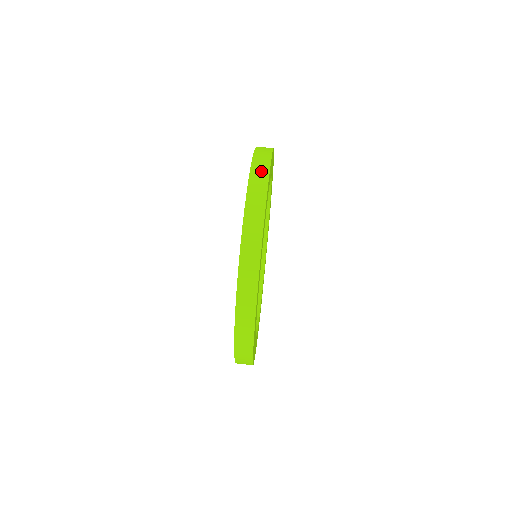
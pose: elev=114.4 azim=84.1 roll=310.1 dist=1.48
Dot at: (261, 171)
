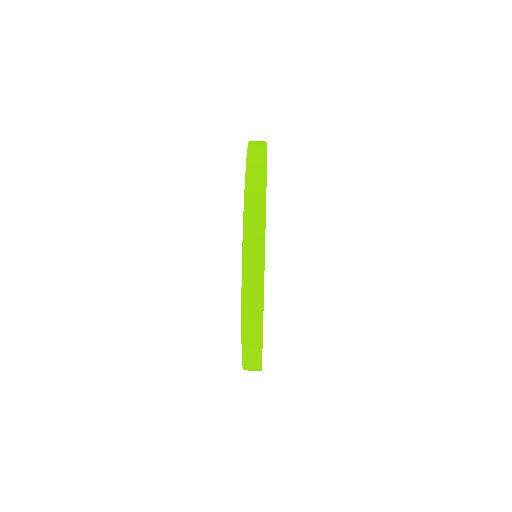
Dot at: (258, 169)
